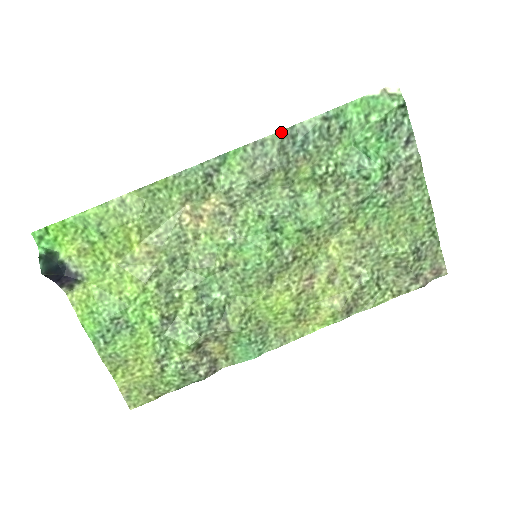
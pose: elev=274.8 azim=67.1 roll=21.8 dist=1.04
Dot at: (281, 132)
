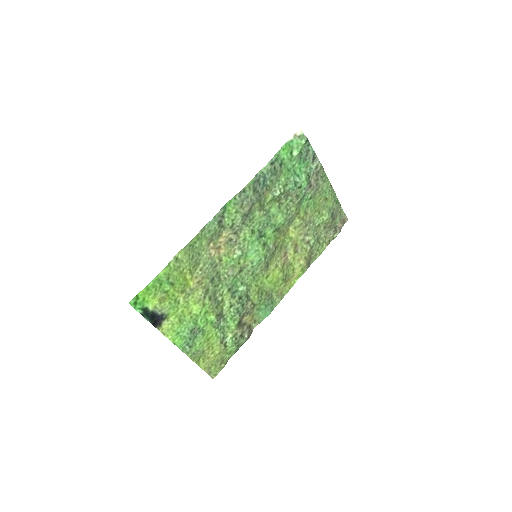
Dot at: (252, 181)
